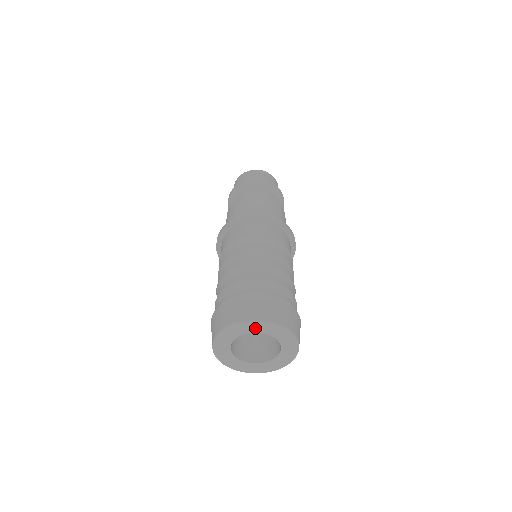
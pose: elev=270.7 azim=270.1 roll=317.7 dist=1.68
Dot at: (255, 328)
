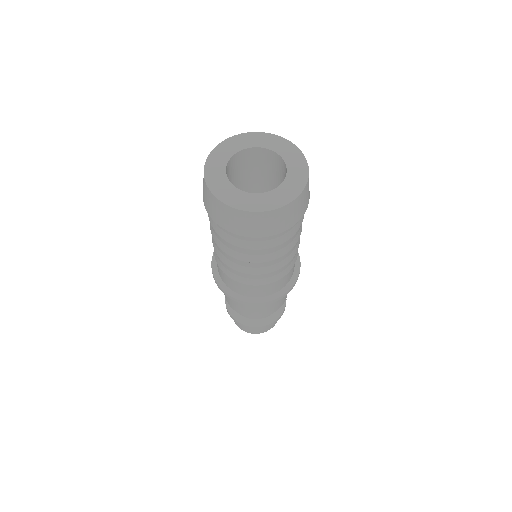
Dot at: (255, 142)
